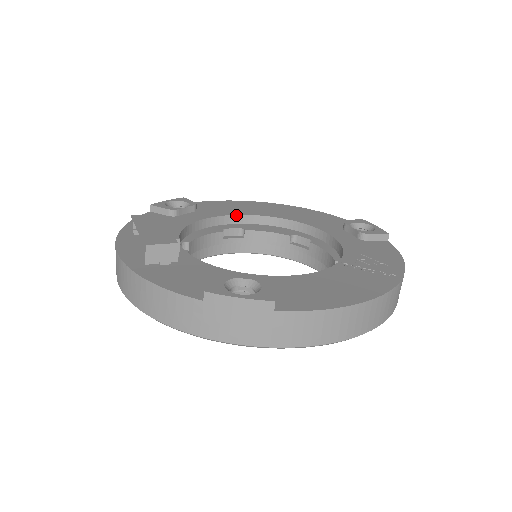
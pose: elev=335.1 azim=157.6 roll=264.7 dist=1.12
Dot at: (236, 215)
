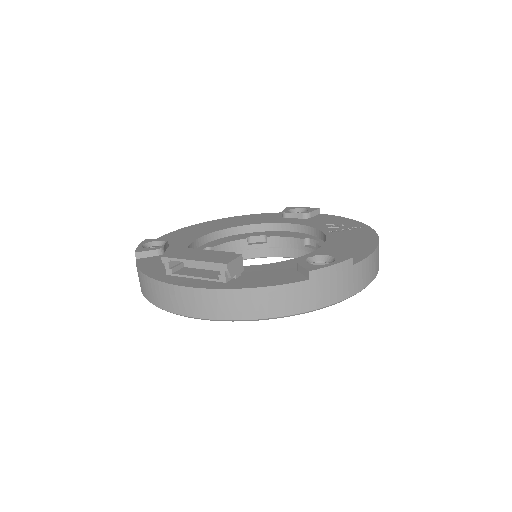
Dot at: (202, 237)
